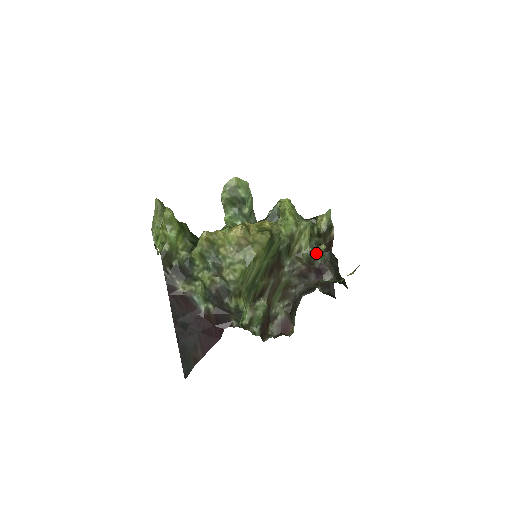
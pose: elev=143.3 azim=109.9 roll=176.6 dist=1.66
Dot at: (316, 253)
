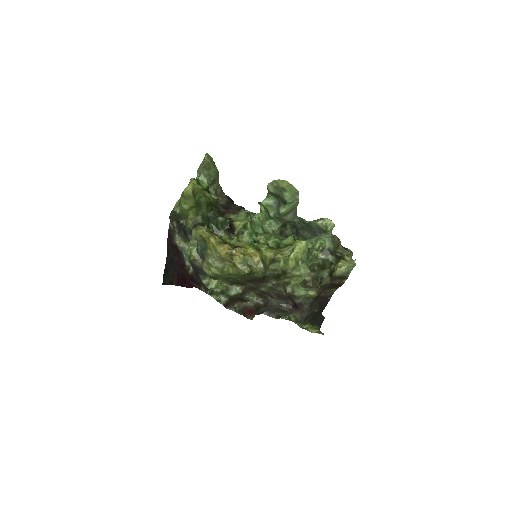
Dot at: (300, 295)
